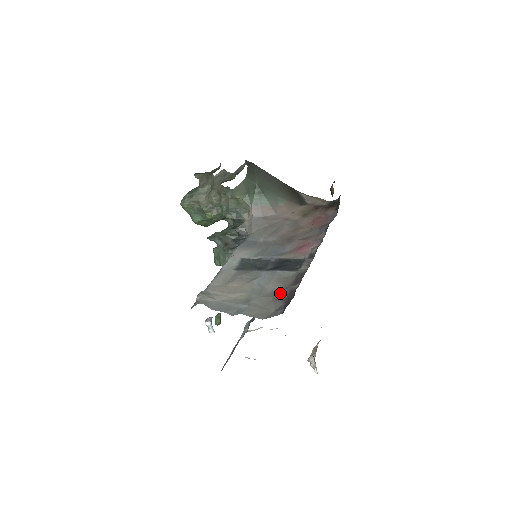
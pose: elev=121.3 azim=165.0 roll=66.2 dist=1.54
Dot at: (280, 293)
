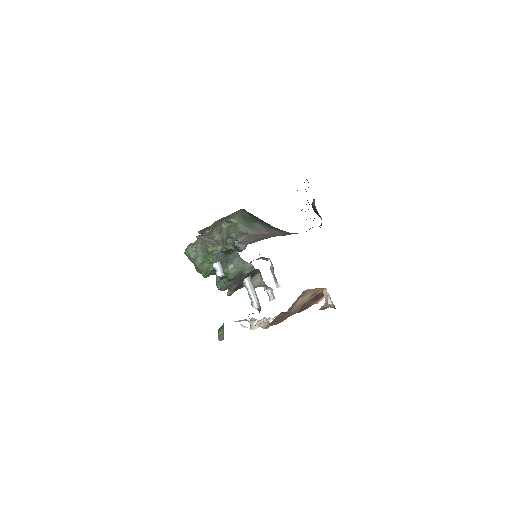
Dot at: occluded
